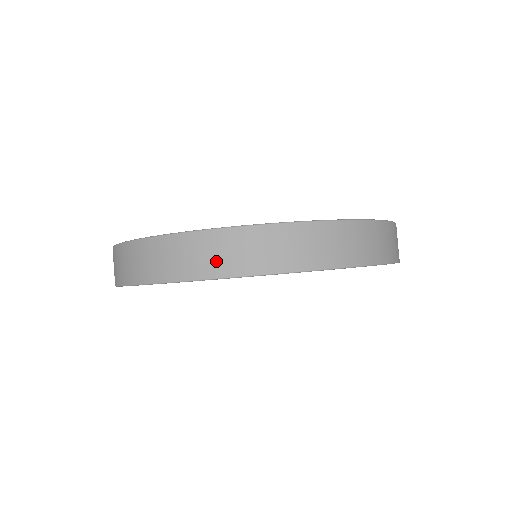
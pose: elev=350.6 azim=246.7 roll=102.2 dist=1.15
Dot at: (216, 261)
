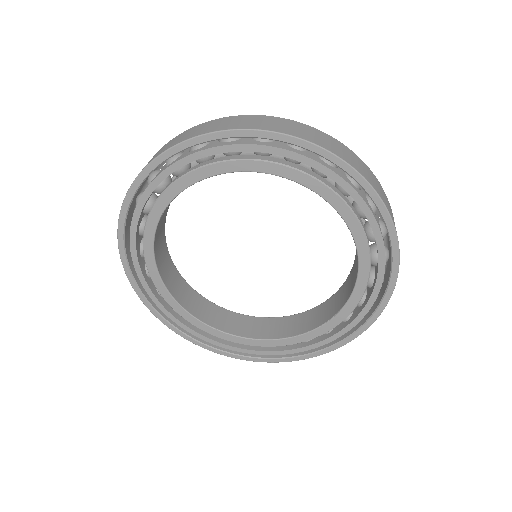
Dot at: occluded
